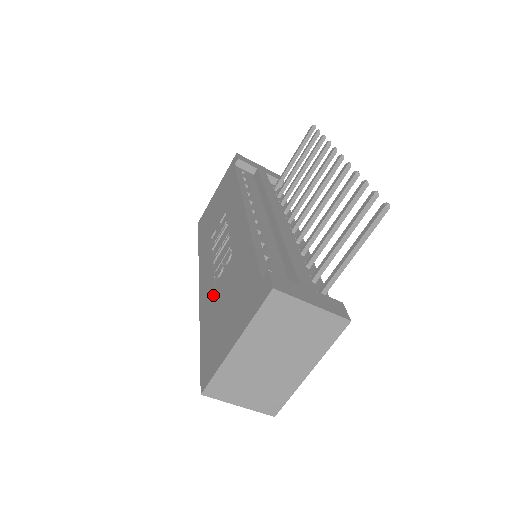
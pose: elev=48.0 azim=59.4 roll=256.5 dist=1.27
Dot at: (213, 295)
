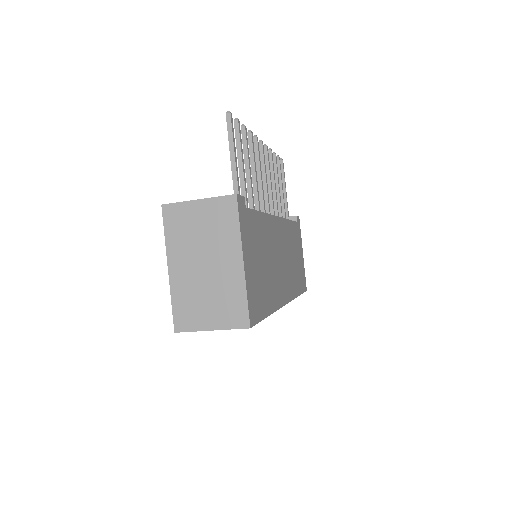
Dot at: occluded
